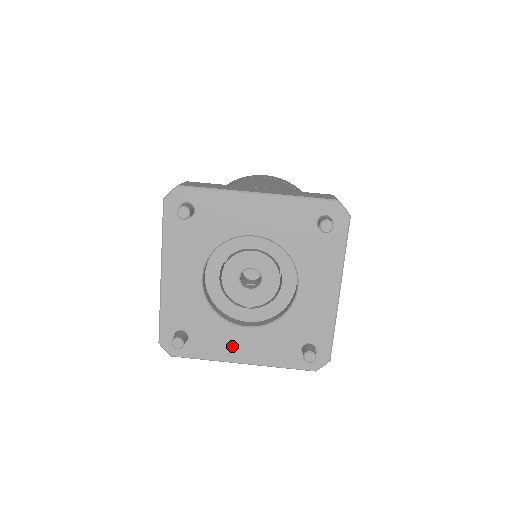
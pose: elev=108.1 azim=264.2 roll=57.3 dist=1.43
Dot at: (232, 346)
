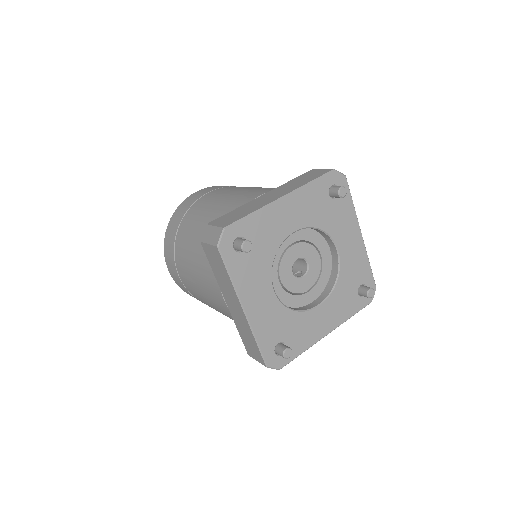
Dot at: (317, 327)
